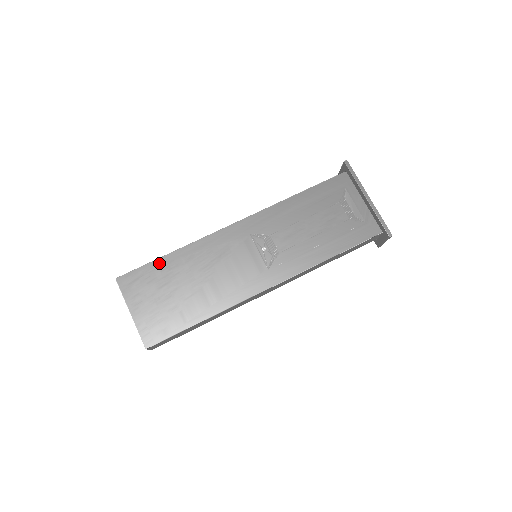
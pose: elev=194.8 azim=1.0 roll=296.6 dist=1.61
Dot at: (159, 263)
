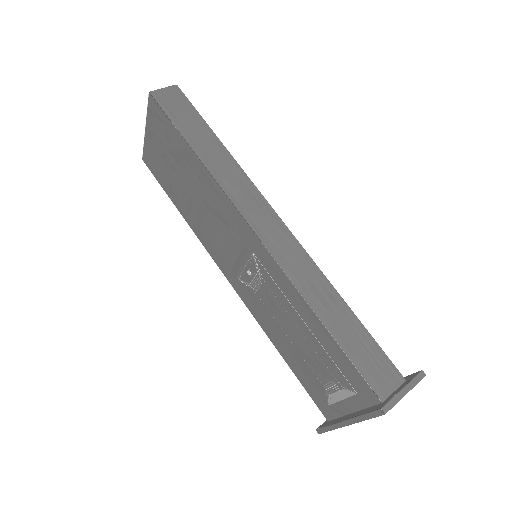
Dot at: (181, 141)
